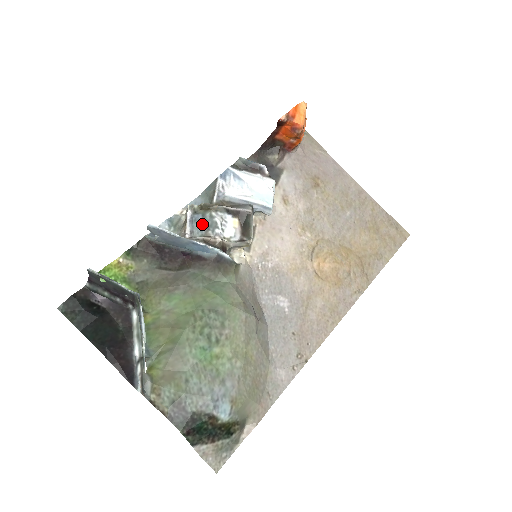
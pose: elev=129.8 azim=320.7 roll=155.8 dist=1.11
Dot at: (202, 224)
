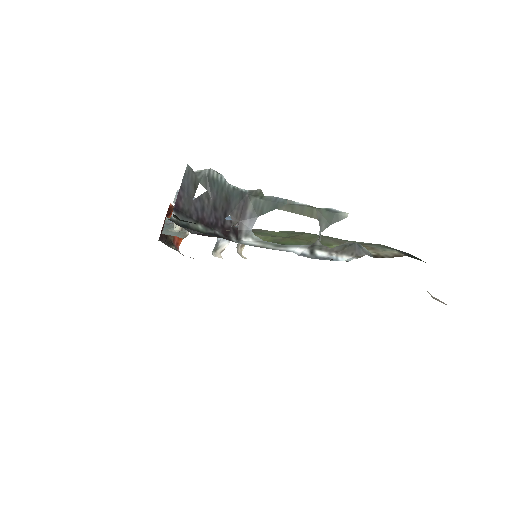
Dot at: occluded
